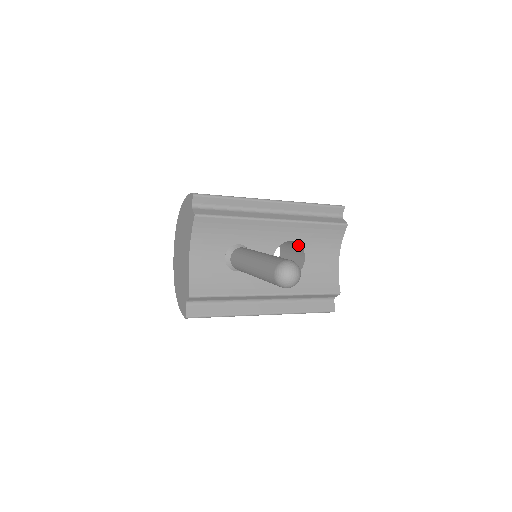
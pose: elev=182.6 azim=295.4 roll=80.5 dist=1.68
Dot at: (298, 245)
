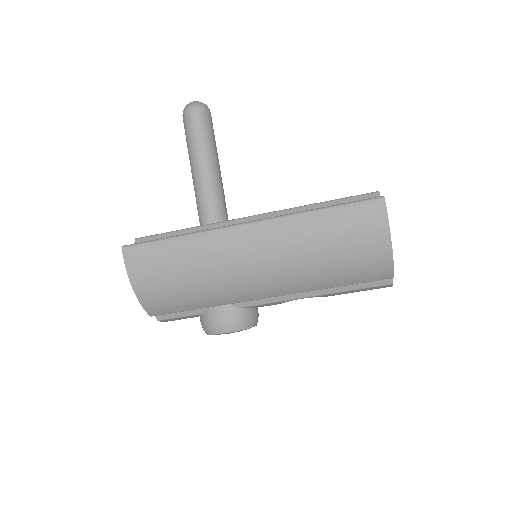
Dot at: occluded
